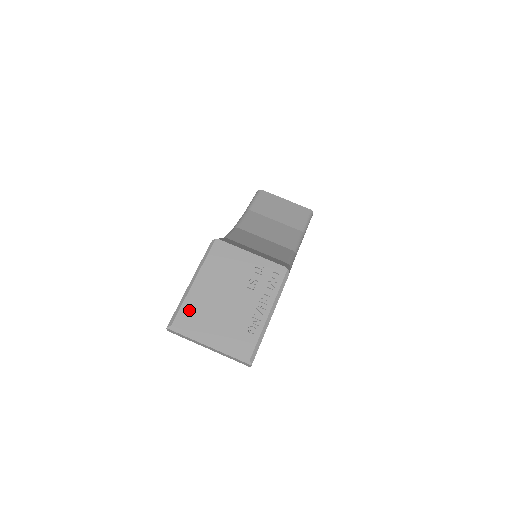
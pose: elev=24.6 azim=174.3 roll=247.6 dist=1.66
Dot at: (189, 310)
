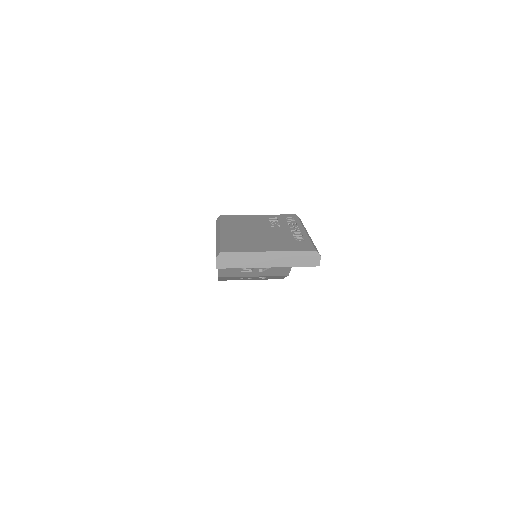
Dot at: (230, 243)
